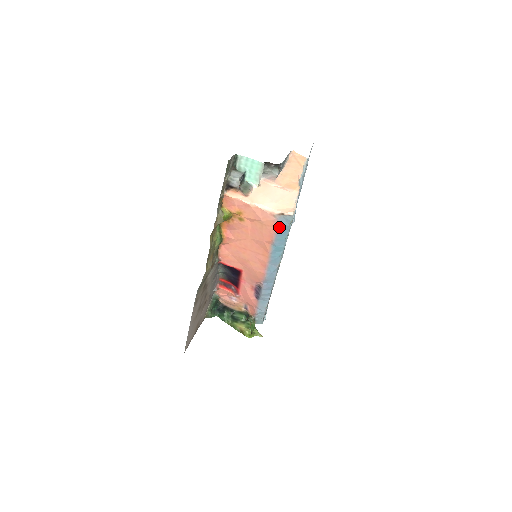
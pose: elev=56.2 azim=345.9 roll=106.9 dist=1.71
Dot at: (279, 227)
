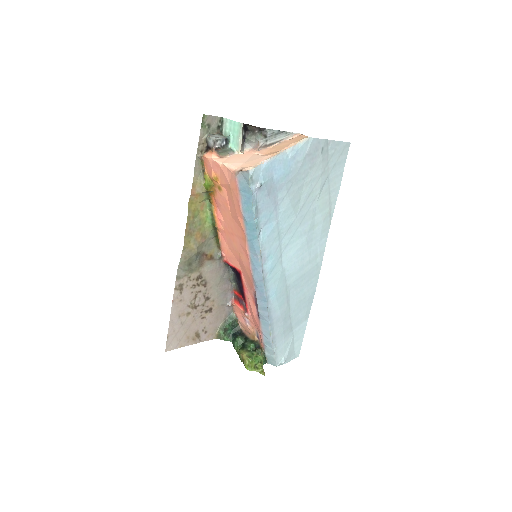
Dot at: (241, 189)
